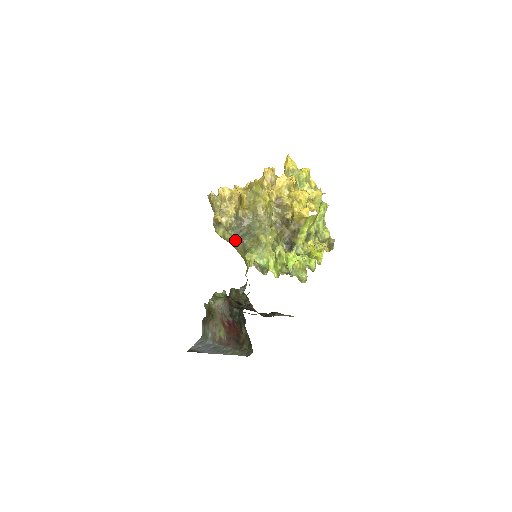
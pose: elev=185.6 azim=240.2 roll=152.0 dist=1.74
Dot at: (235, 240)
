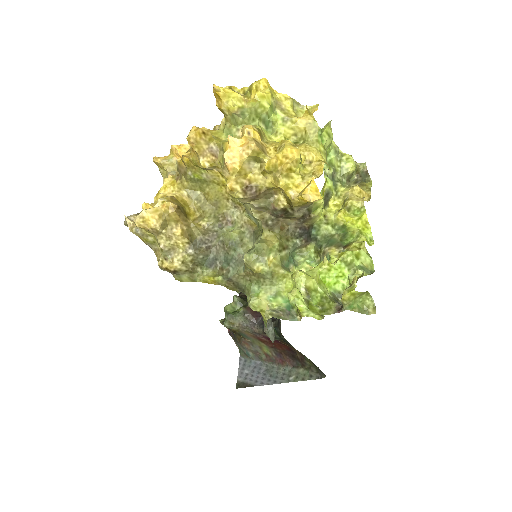
Dot at: (216, 282)
